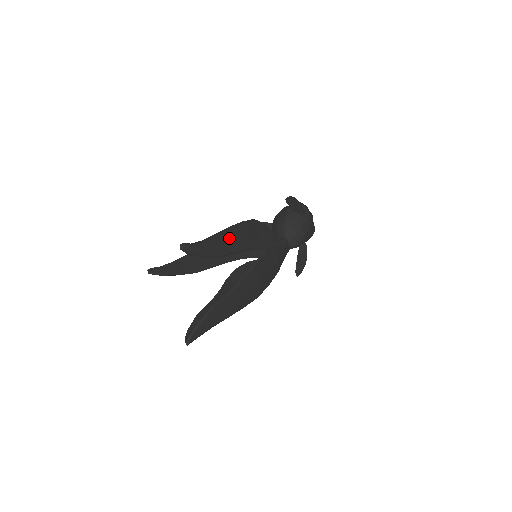
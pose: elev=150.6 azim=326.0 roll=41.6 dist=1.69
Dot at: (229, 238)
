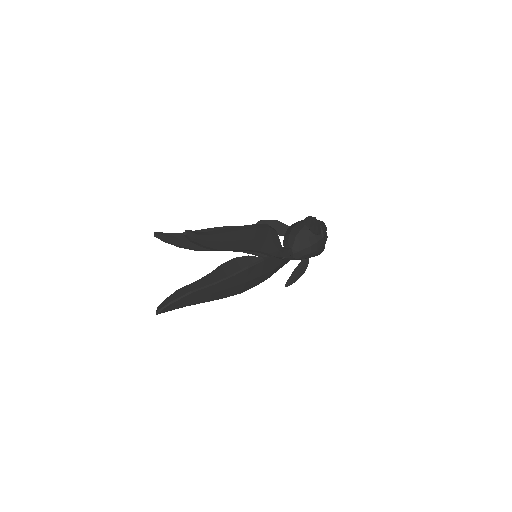
Dot at: (234, 237)
